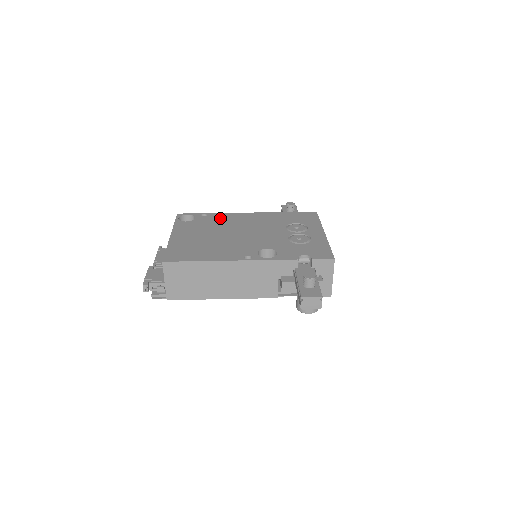
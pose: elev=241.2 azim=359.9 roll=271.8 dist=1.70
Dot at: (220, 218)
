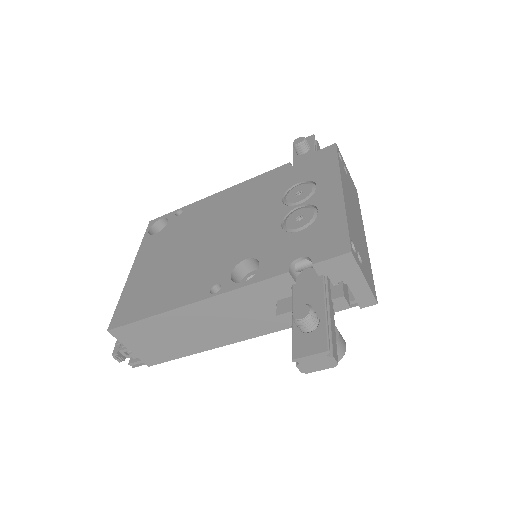
Dot at: (197, 211)
